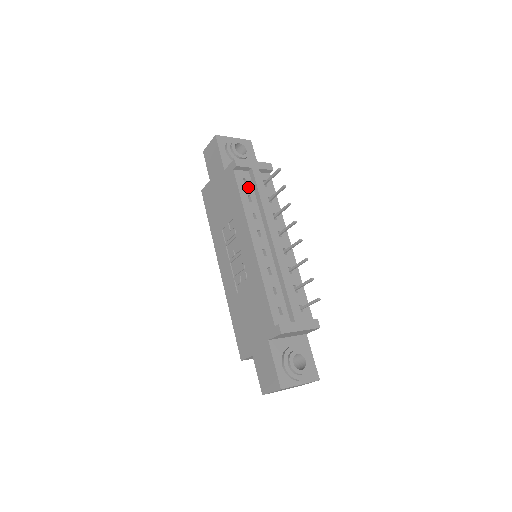
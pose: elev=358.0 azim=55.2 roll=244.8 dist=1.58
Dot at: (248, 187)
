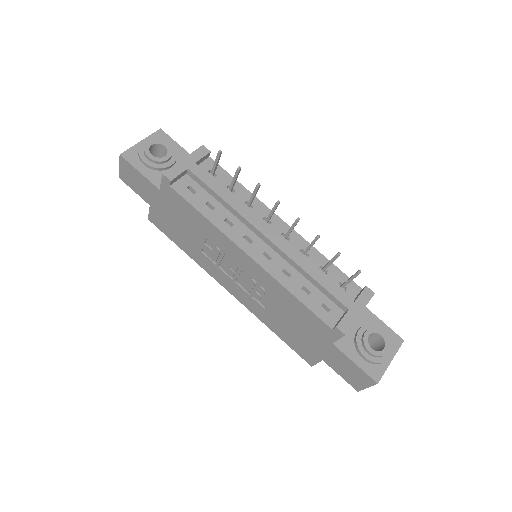
Dot at: (199, 194)
